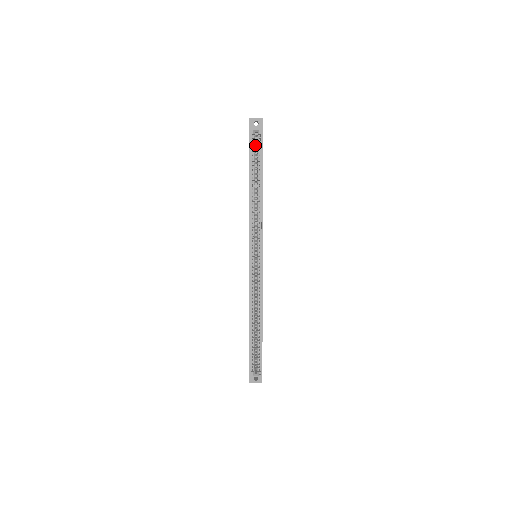
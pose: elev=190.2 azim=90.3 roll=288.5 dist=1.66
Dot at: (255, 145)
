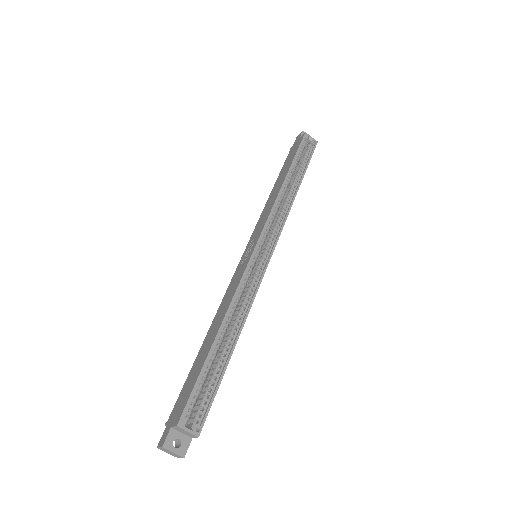
Dot at: occluded
